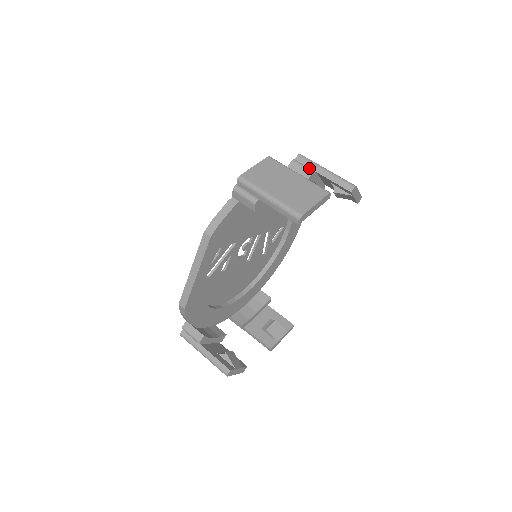
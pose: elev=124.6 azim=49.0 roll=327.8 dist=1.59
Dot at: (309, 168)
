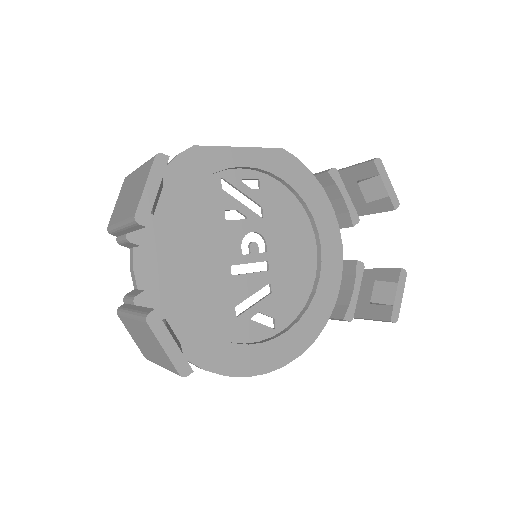
Dot at: occluded
